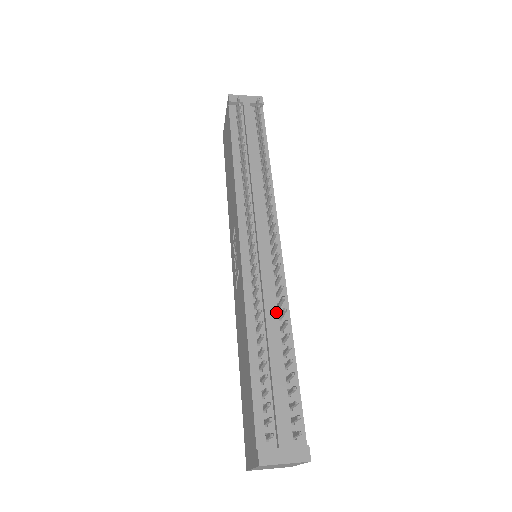
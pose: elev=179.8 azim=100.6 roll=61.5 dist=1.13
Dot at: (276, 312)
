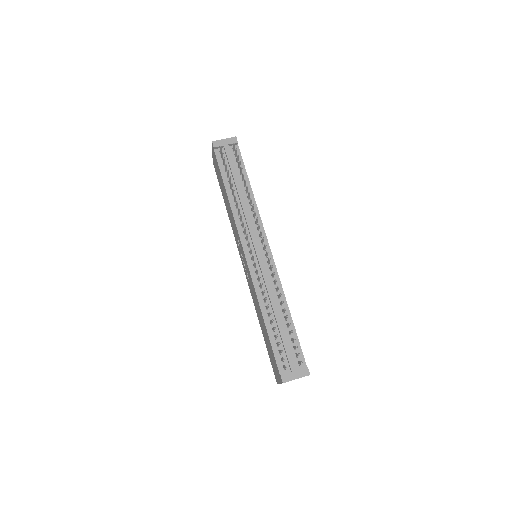
Dot at: (276, 294)
